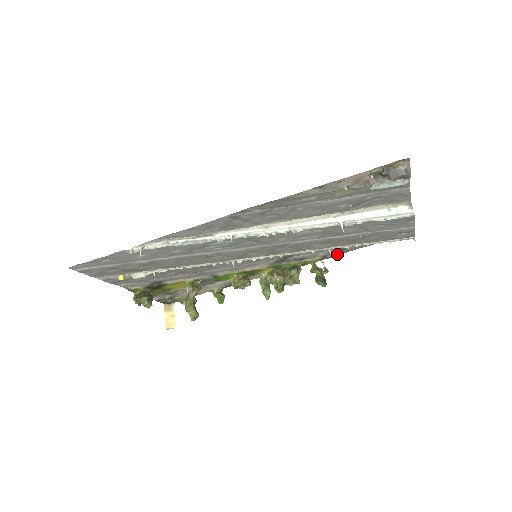
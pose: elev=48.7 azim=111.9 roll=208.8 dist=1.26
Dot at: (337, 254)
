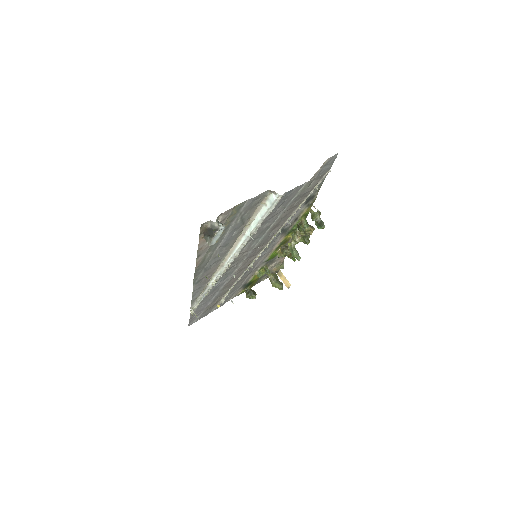
Dot at: (314, 197)
